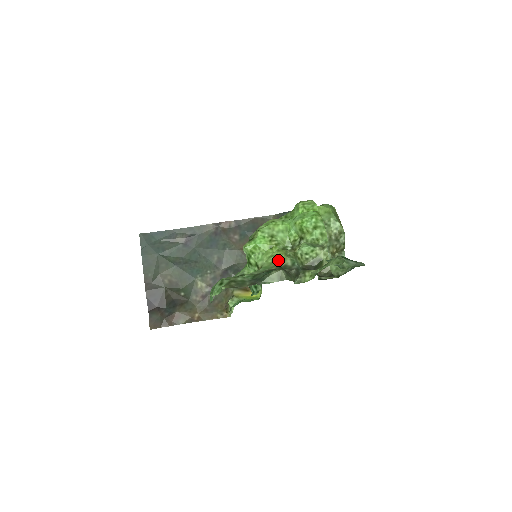
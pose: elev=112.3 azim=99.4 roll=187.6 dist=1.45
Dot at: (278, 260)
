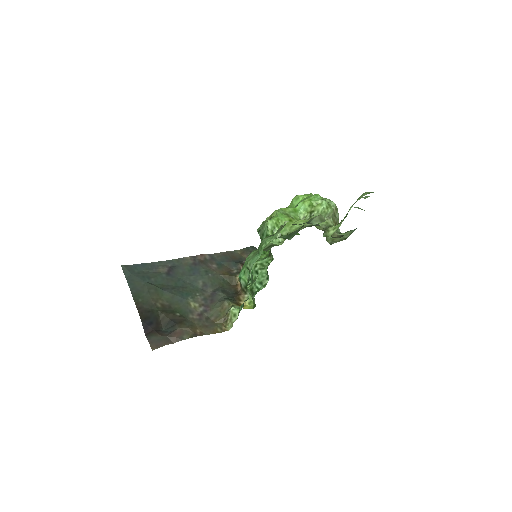
Dot at: (303, 224)
